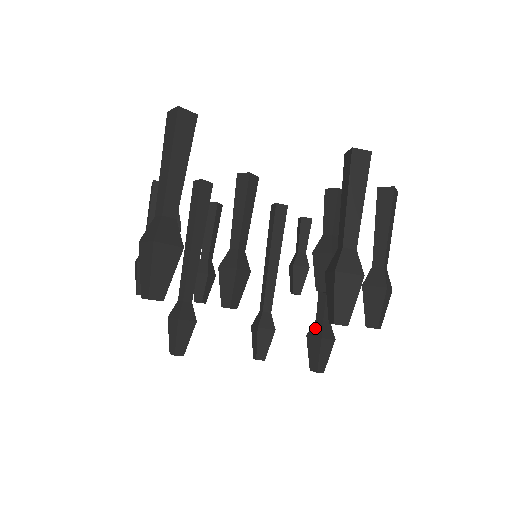
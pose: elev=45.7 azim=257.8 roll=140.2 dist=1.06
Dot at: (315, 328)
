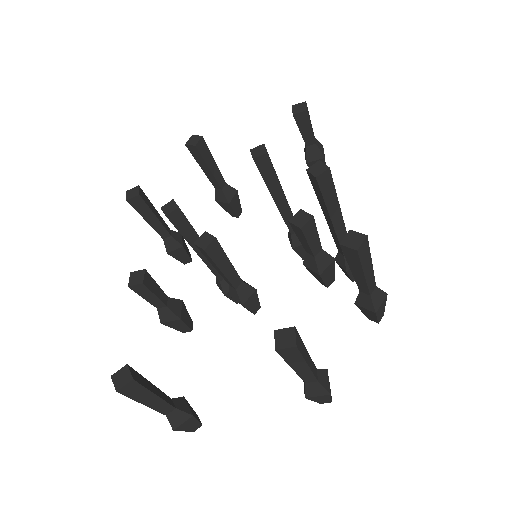
Dot at: (339, 259)
